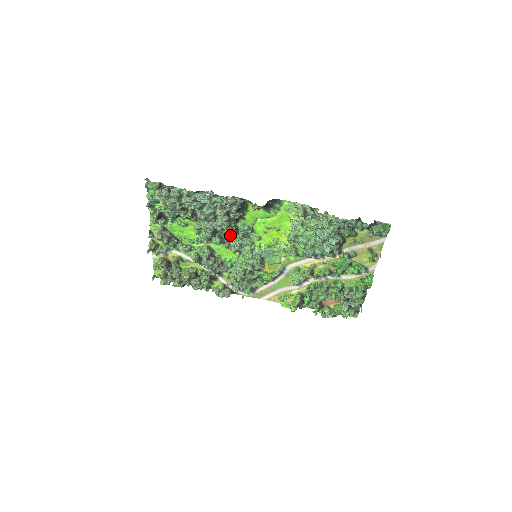
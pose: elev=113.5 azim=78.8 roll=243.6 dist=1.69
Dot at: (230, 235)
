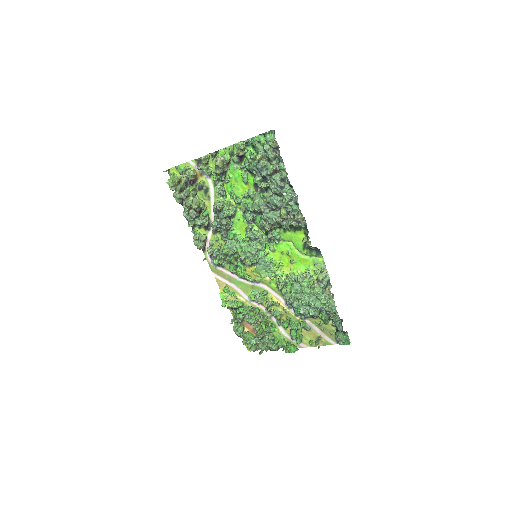
Dot at: occluded
